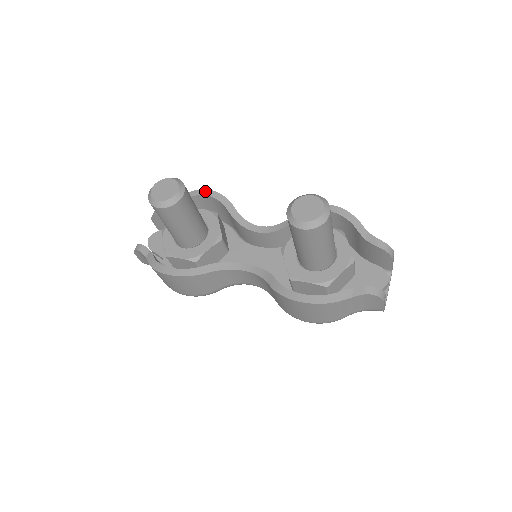
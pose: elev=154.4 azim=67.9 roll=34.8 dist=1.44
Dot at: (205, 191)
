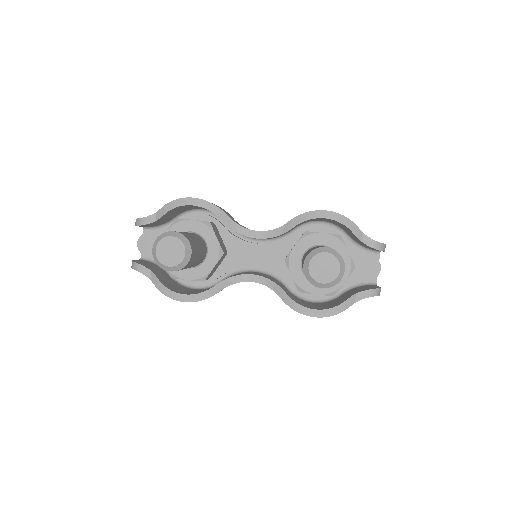
Dot at: (191, 200)
